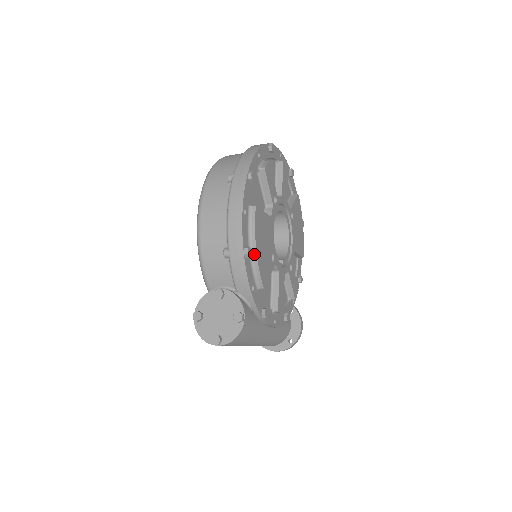
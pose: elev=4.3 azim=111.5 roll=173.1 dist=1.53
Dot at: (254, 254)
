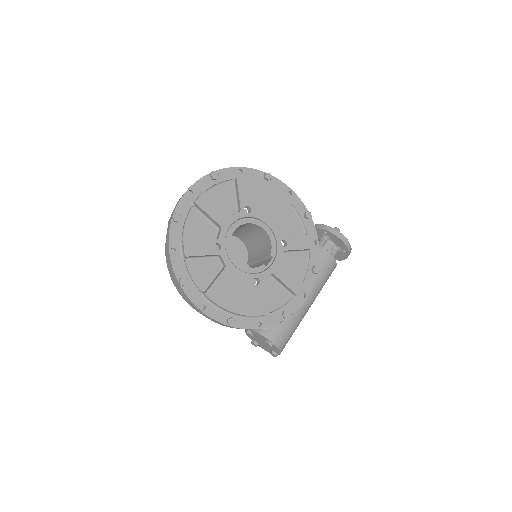
Dot at: (237, 314)
